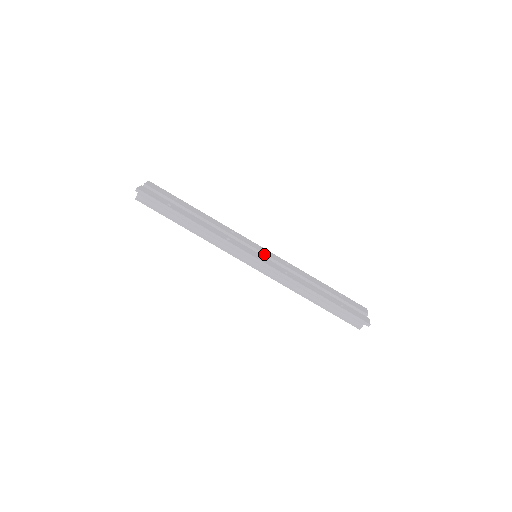
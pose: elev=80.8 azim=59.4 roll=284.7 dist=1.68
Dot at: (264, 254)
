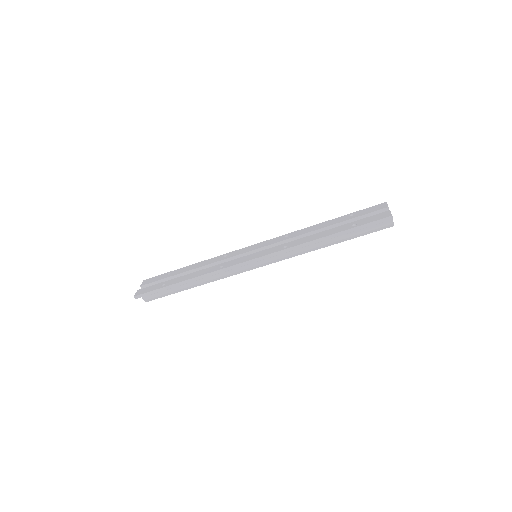
Dot at: (260, 248)
